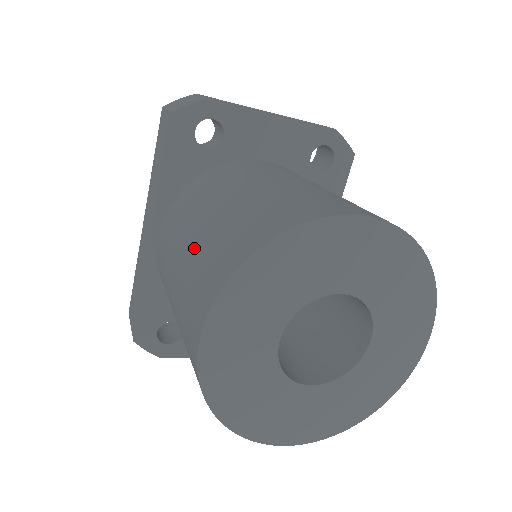
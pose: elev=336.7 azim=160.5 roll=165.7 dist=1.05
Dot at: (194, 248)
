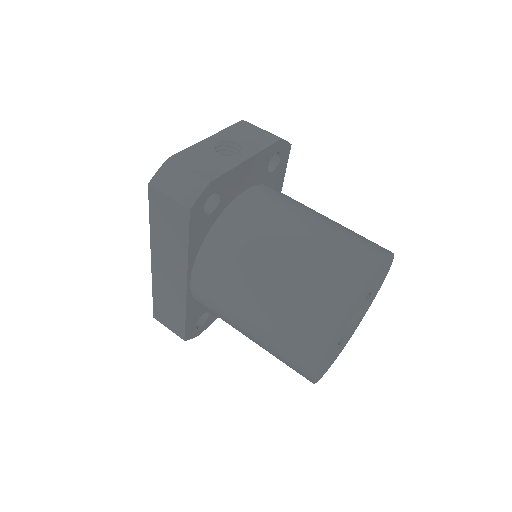
Dot at: (271, 312)
